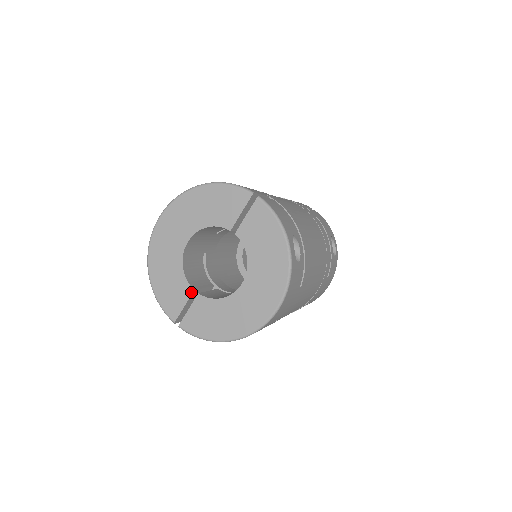
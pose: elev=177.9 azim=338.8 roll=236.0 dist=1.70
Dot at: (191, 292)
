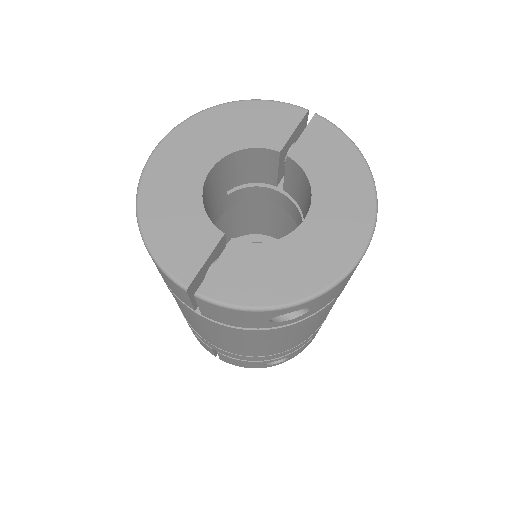
Dot at: (219, 237)
